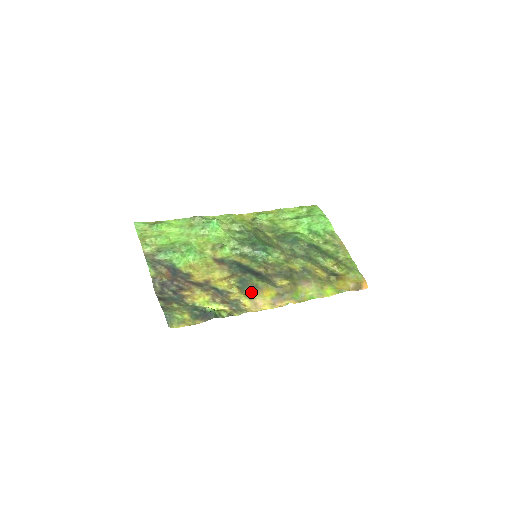
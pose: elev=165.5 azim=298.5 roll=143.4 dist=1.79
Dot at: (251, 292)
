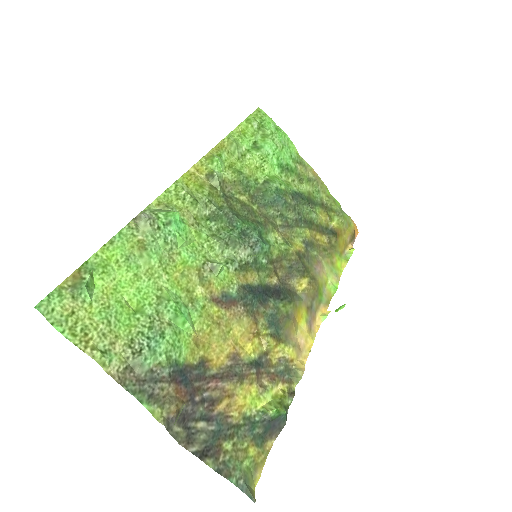
Dot at: (287, 331)
